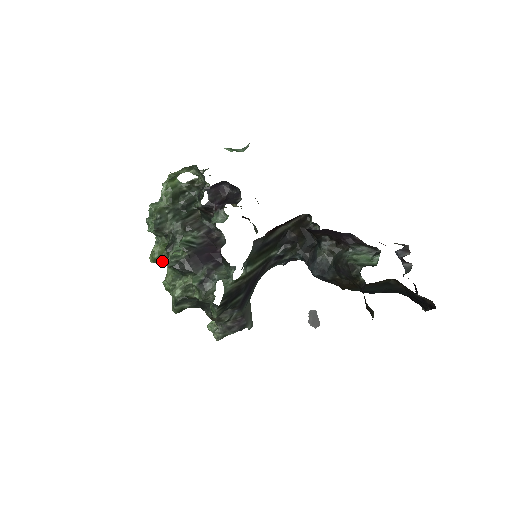
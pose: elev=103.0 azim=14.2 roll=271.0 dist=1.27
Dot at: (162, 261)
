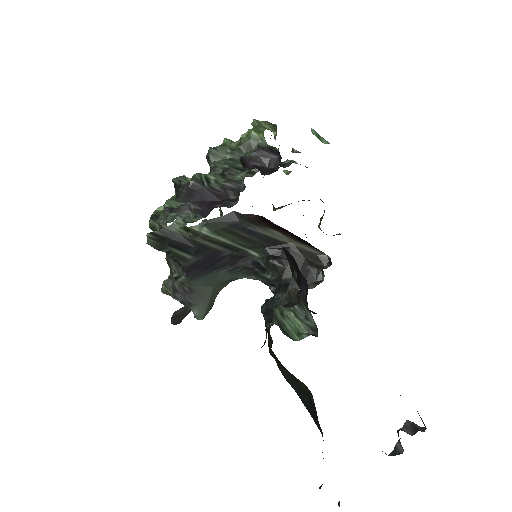
Dot at: occluded
